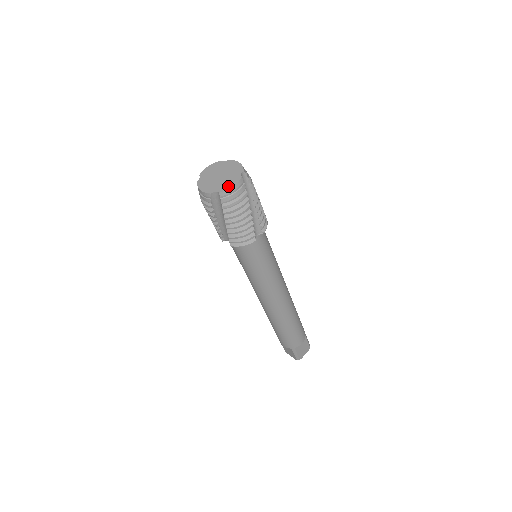
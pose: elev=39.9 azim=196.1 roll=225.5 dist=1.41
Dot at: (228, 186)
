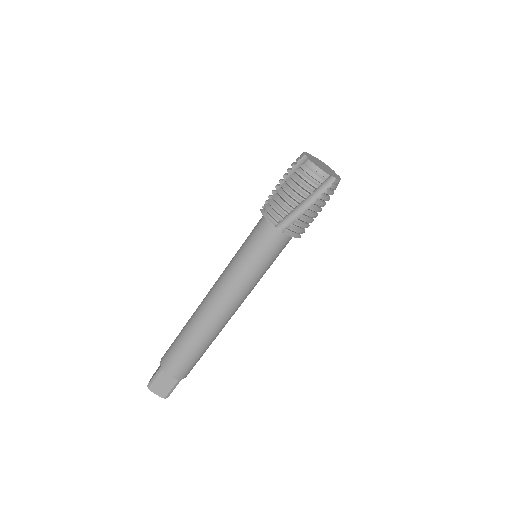
Dot at: (338, 177)
